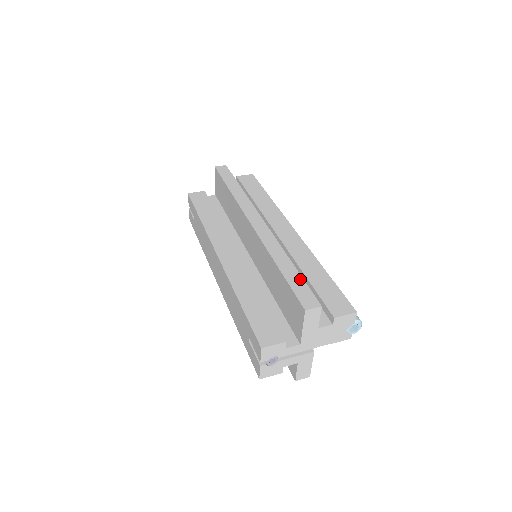
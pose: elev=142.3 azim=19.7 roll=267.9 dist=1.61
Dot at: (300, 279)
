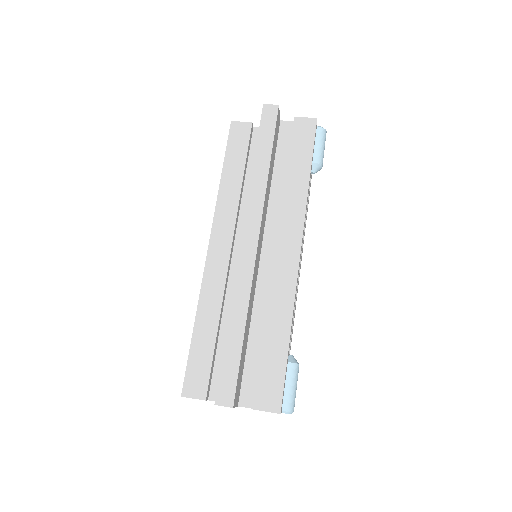
Dot at: (237, 359)
